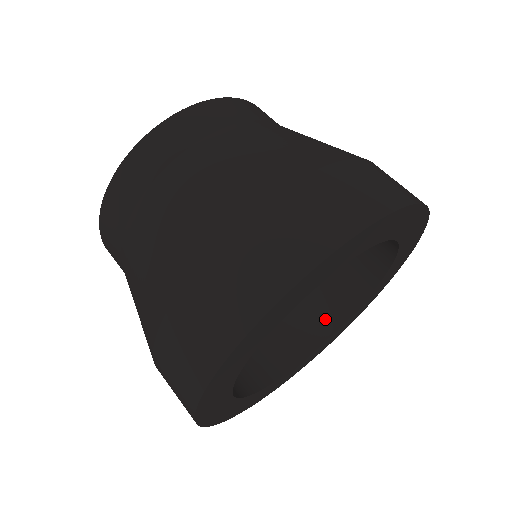
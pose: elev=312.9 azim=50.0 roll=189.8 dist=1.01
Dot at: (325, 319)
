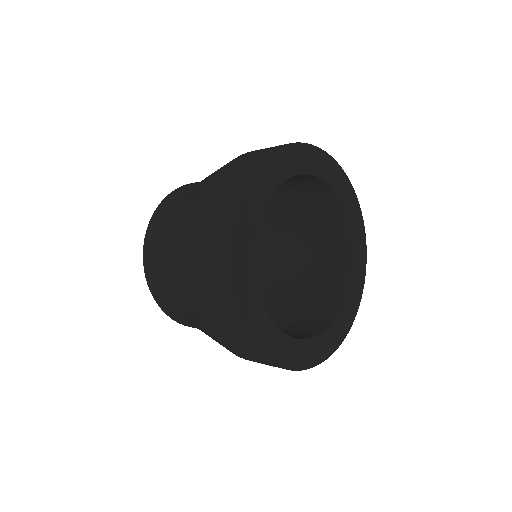
Dot at: (339, 279)
